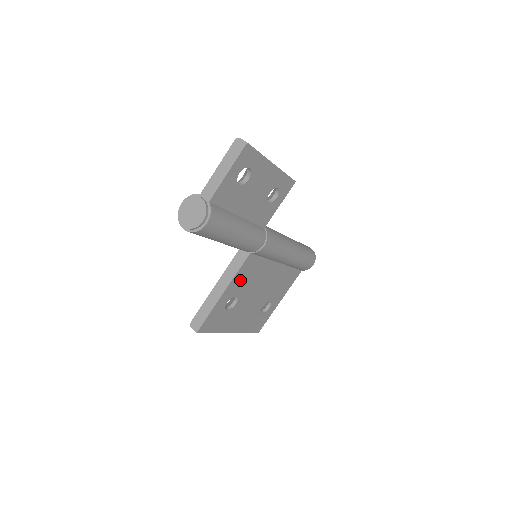
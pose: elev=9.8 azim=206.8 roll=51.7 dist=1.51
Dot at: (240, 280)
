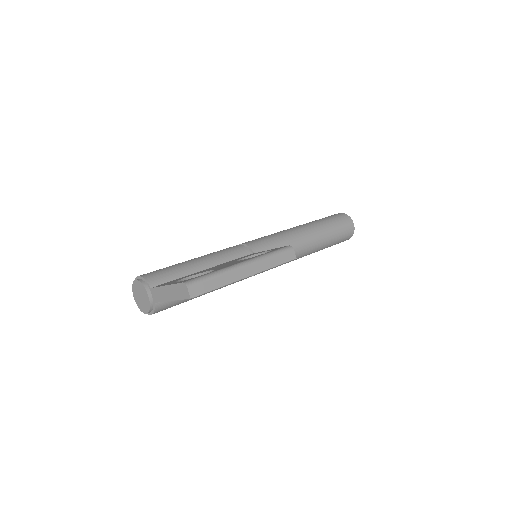
Dot at: occluded
